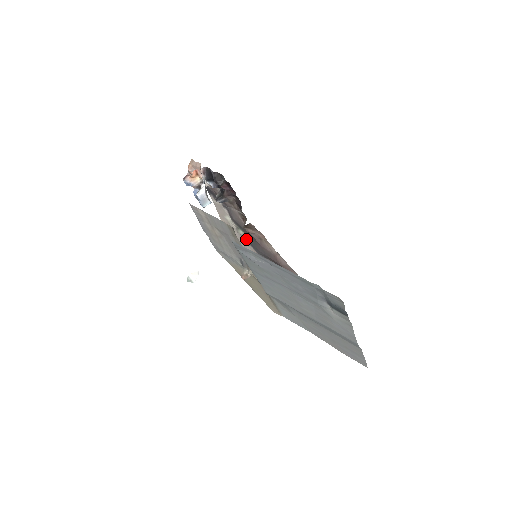
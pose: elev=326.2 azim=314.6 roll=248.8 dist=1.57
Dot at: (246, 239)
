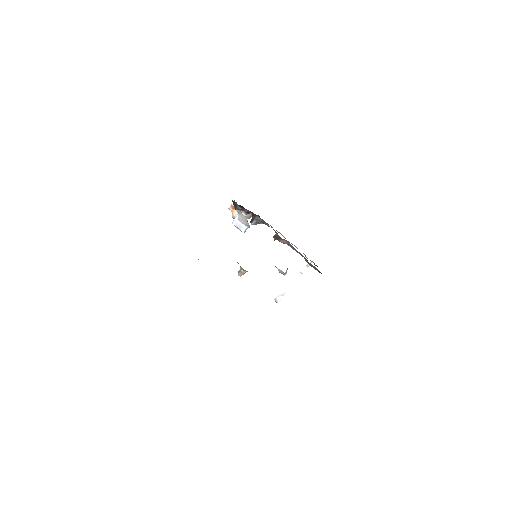
Dot at: occluded
